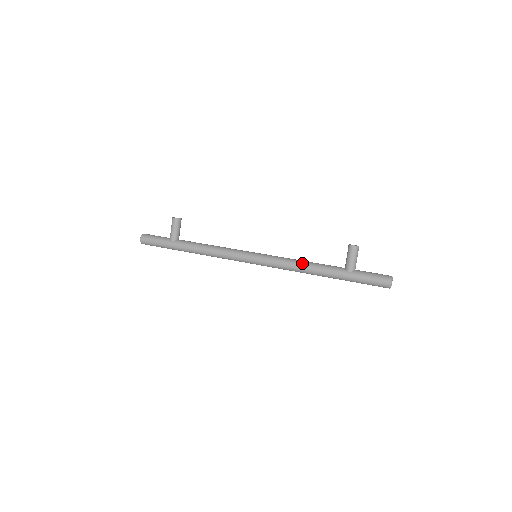
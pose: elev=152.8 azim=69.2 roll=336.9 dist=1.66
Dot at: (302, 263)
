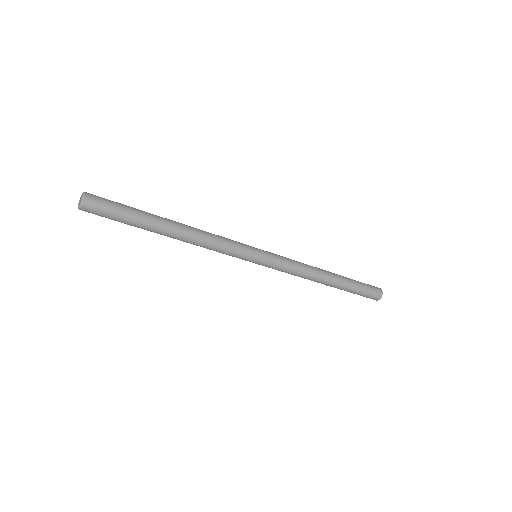
Dot at: occluded
